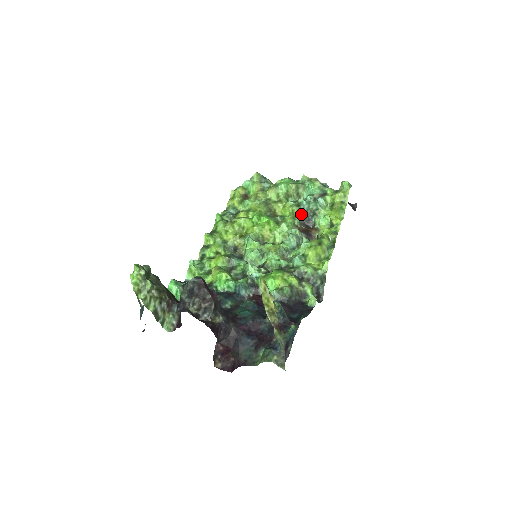
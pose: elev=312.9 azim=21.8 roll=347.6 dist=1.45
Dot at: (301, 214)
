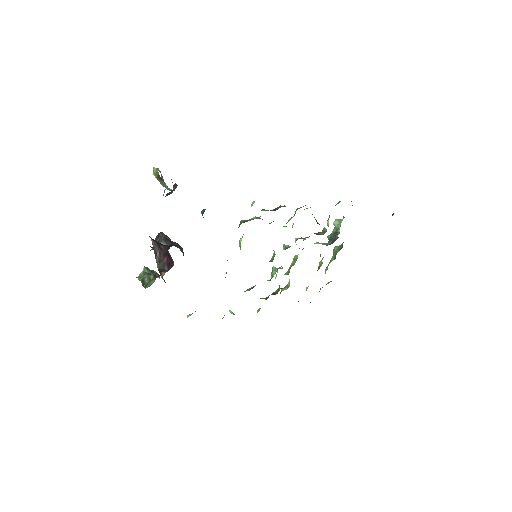
Dot at: (328, 243)
